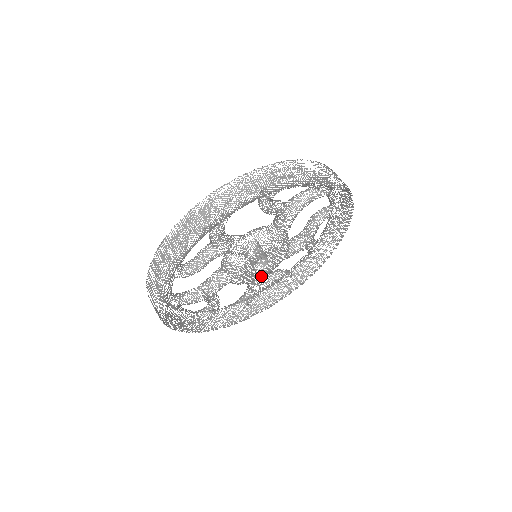
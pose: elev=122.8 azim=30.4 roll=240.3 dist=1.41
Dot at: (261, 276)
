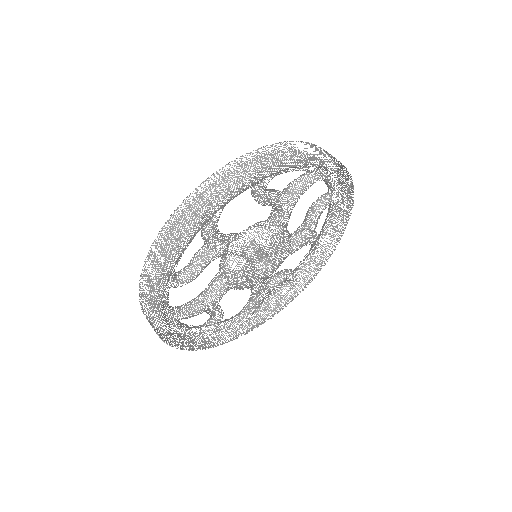
Dot at: occluded
